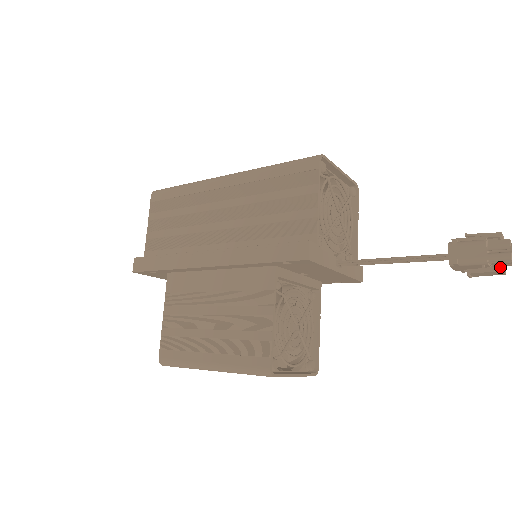
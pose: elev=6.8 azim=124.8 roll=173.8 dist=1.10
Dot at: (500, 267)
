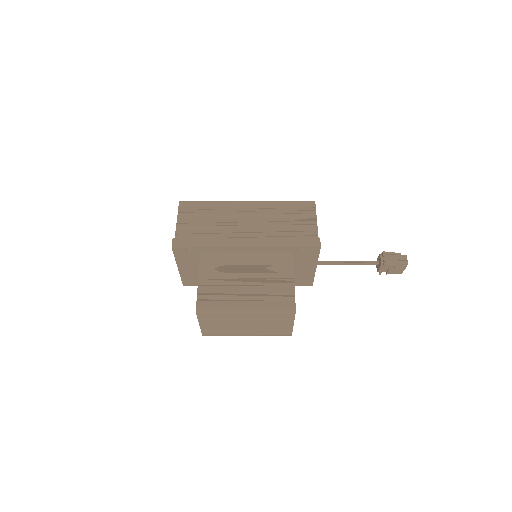
Dot at: (403, 267)
